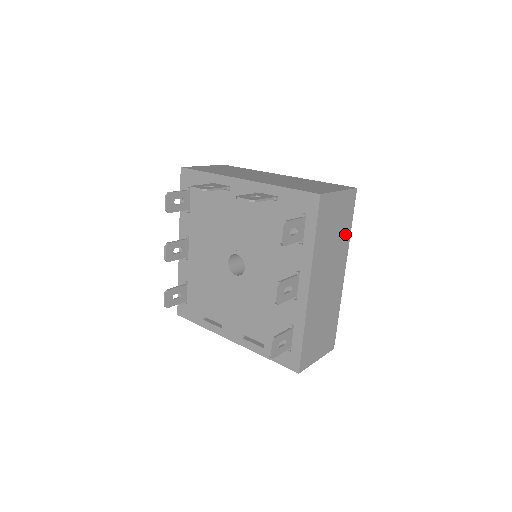
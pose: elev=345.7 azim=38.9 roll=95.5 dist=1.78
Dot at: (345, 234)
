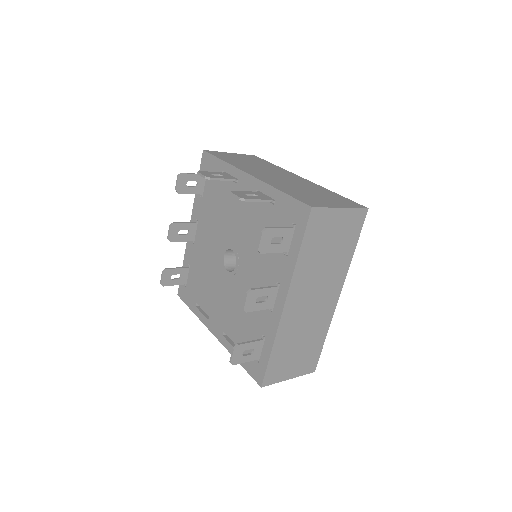
Dot at: (345, 255)
